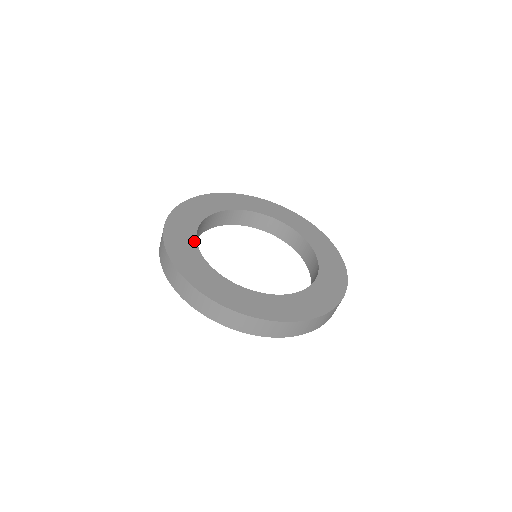
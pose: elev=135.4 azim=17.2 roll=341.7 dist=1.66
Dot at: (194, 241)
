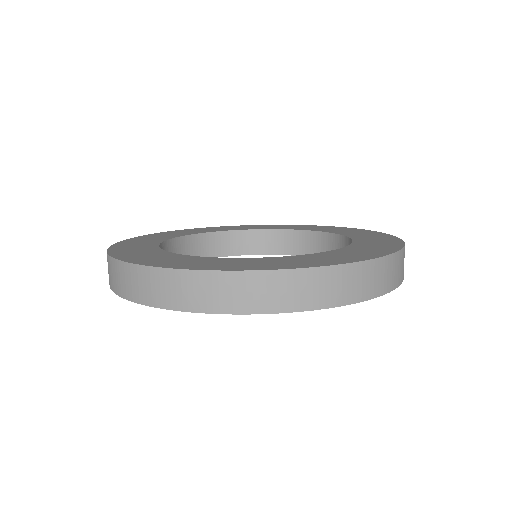
Dot at: (159, 250)
